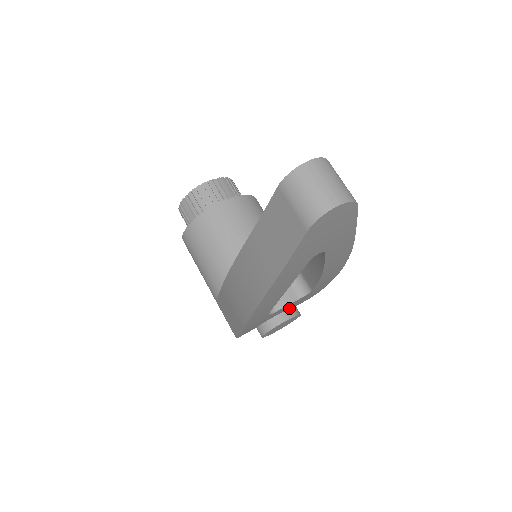
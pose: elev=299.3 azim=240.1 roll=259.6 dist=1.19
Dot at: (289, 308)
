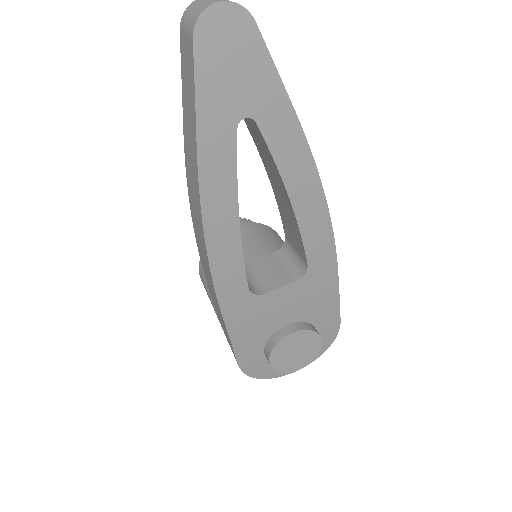
Dot at: (301, 321)
